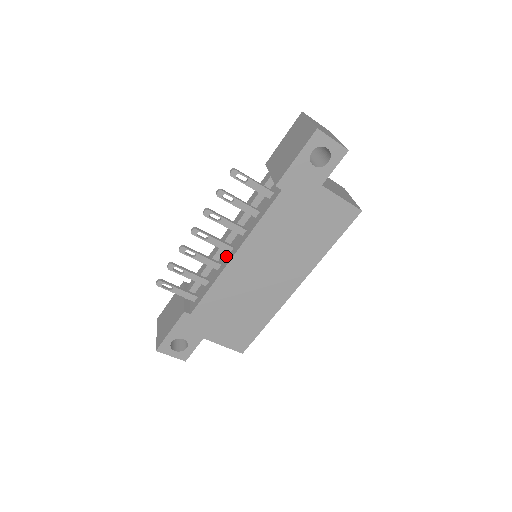
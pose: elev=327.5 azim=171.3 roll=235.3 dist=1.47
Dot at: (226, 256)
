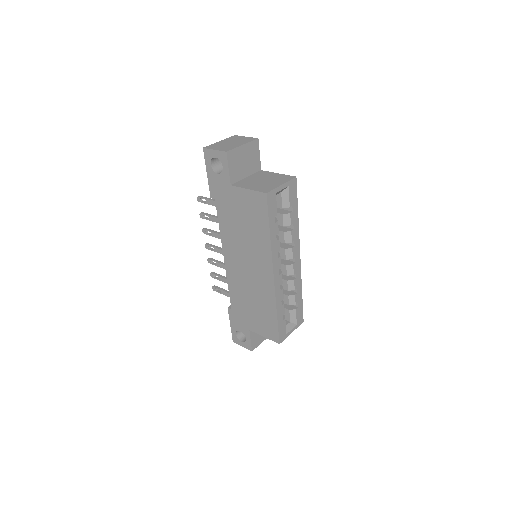
Dot at: occluded
